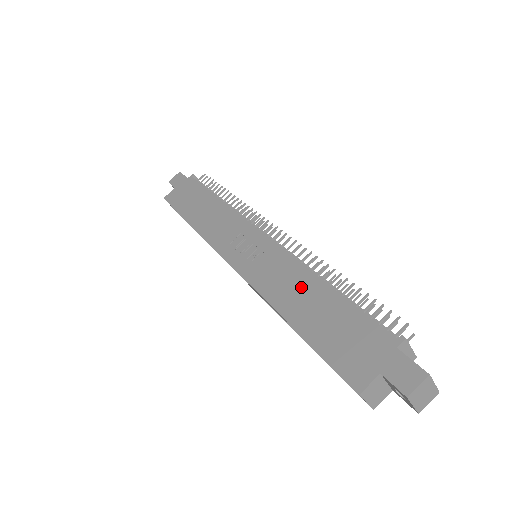
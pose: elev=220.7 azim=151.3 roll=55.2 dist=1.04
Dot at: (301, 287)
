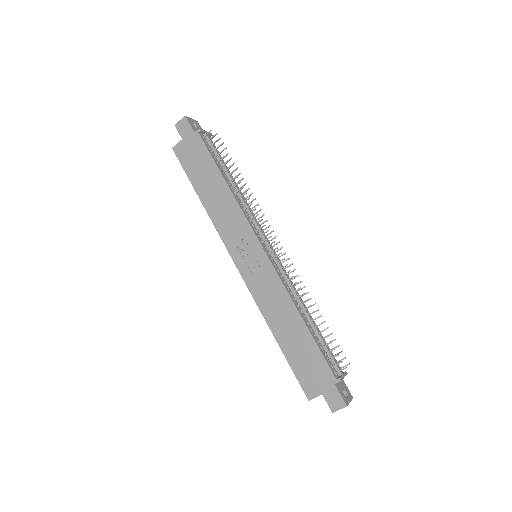
Dot at: (286, 314)
